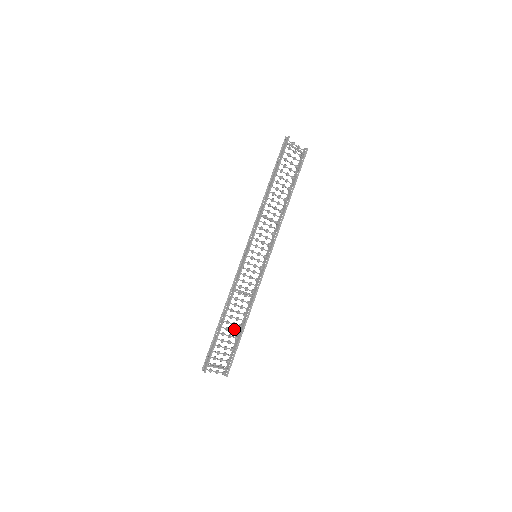
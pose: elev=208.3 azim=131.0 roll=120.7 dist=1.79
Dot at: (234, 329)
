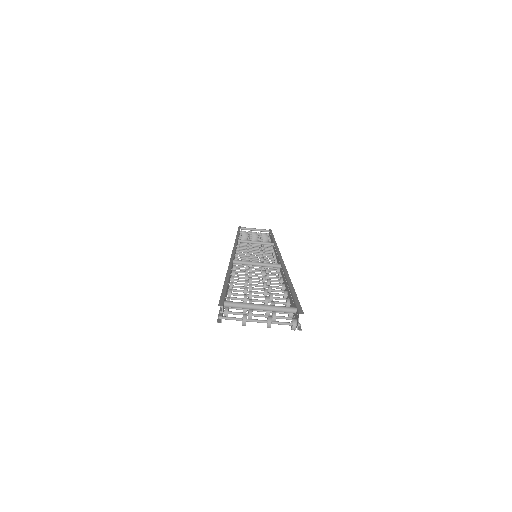
Dot at: (268, 287)
